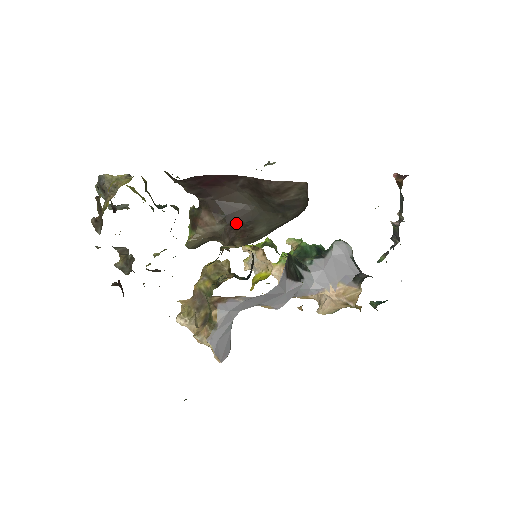
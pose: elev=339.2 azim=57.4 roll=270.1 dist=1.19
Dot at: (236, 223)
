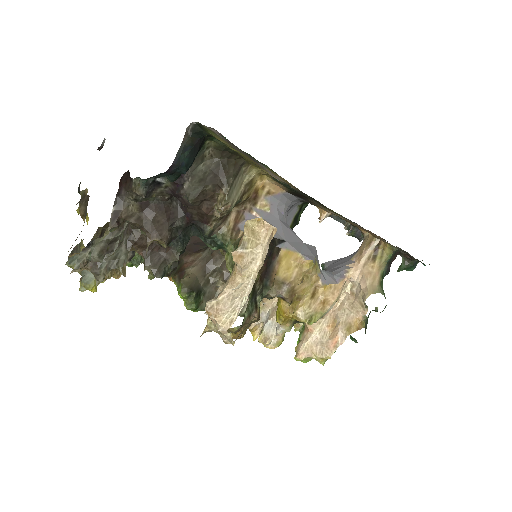
Dot at: occluded
